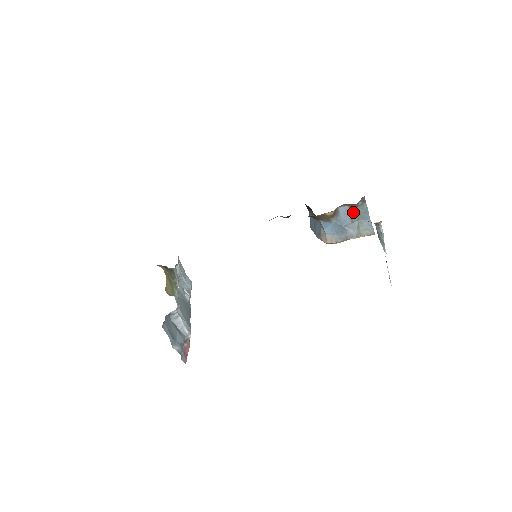
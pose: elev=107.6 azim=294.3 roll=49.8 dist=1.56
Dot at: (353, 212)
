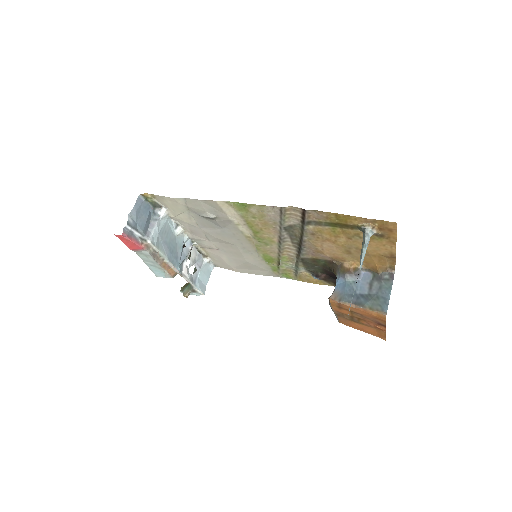
Dot at: (375, 283)
